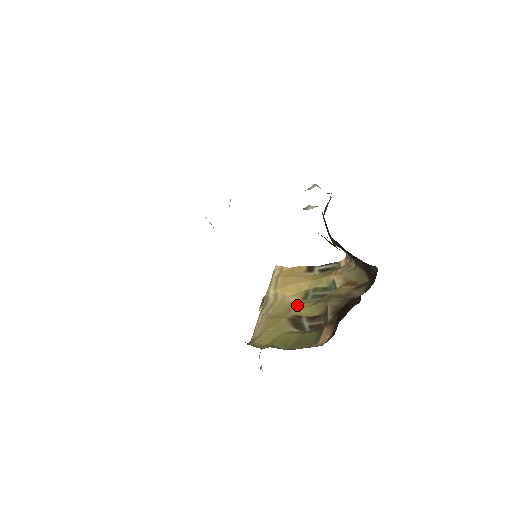
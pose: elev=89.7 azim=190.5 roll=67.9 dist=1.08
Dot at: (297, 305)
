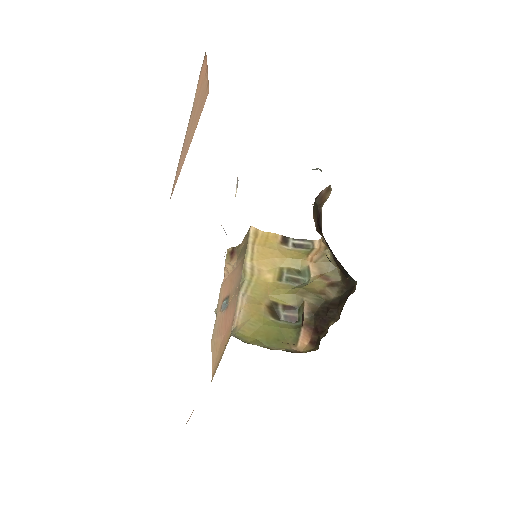
Dot at: (274, 289)
